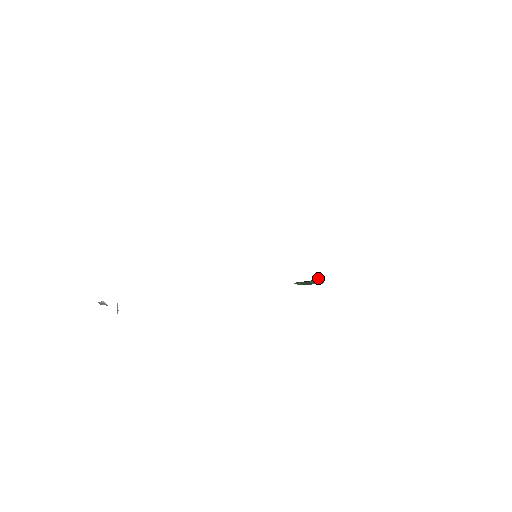
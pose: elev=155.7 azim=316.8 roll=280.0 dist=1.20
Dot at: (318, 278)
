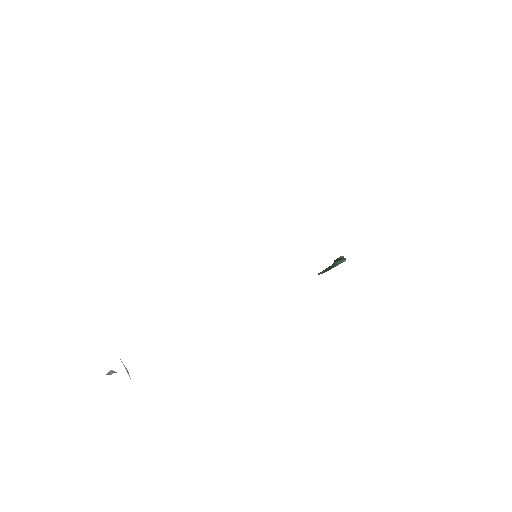
Dot at: (339, 258)
